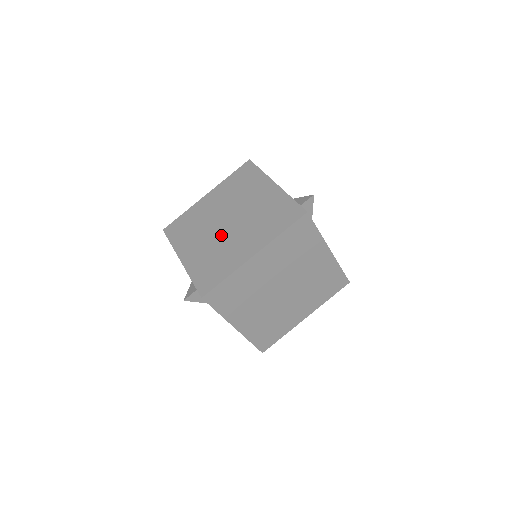
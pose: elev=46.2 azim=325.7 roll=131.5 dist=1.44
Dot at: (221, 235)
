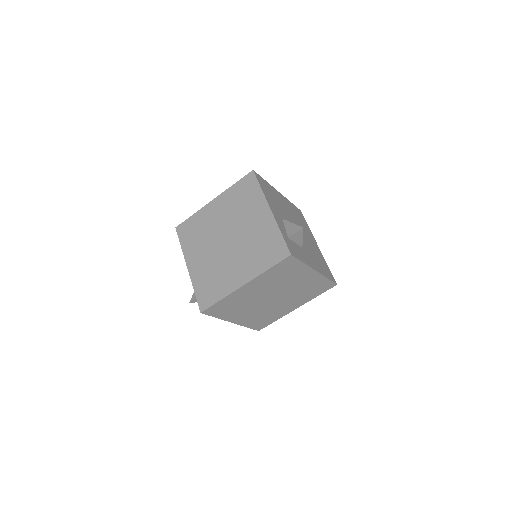
Dot at: (220, 253)
